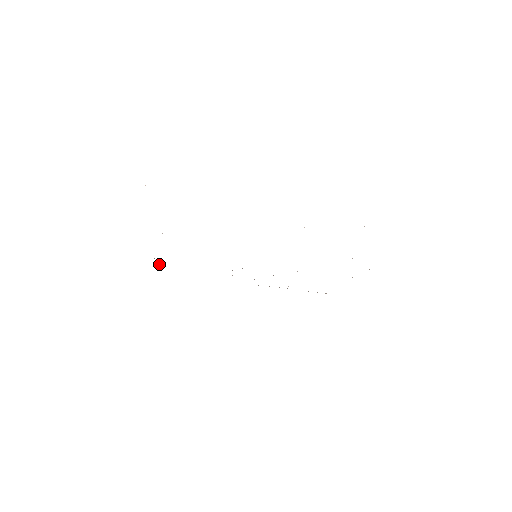
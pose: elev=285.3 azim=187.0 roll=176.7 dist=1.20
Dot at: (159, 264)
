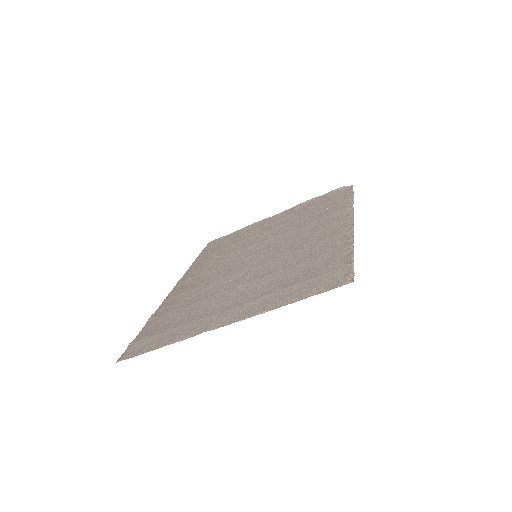
Dot at: (199, 255)
